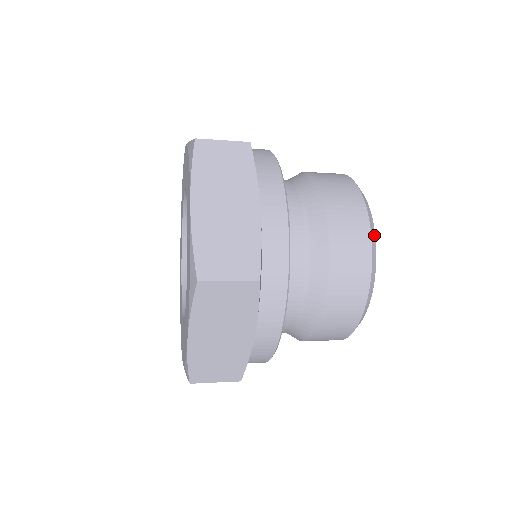
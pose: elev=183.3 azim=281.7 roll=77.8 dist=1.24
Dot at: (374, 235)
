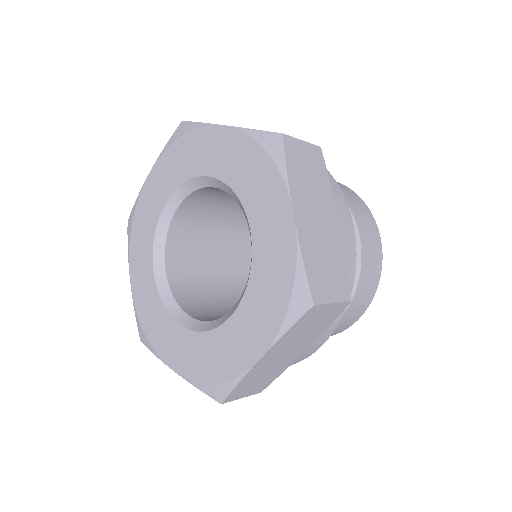
Dot at: occluded
